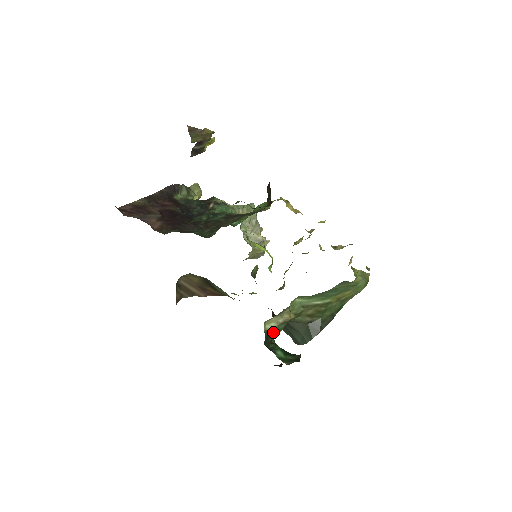
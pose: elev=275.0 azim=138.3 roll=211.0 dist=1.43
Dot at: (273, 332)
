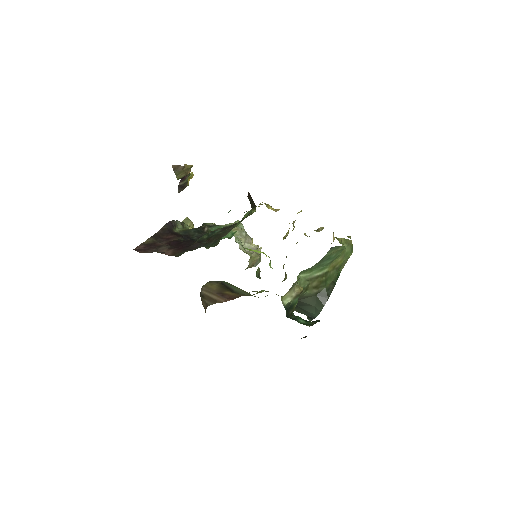
Dot at: (291, 306)
